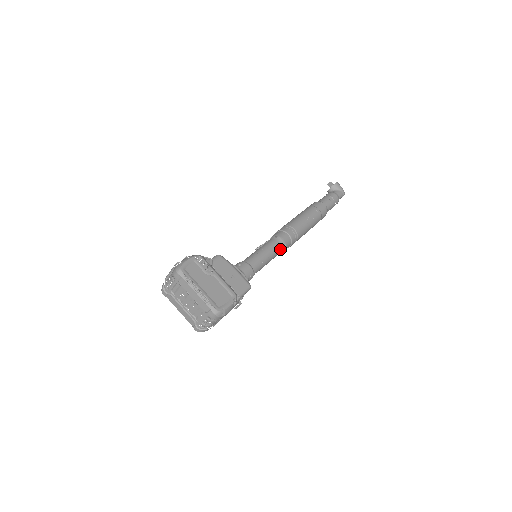
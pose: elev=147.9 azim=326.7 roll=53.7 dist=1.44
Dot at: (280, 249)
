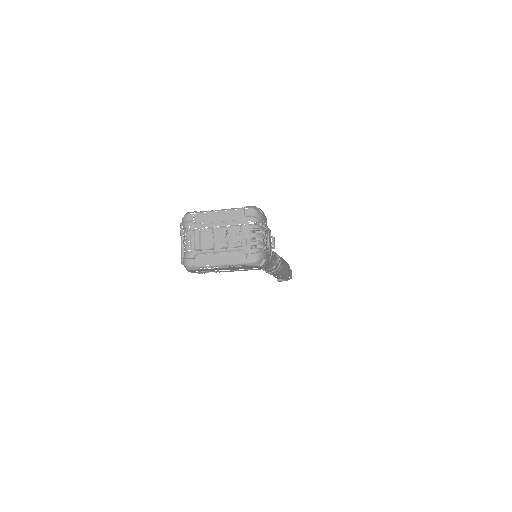
Dot at: occluded
